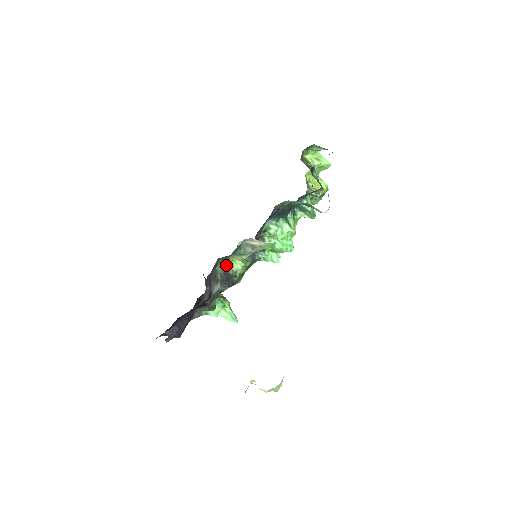
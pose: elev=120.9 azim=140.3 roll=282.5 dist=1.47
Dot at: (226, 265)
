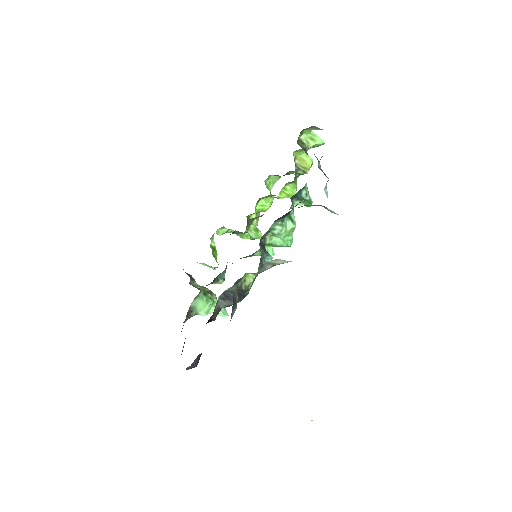
Dot at: (240, 282)
